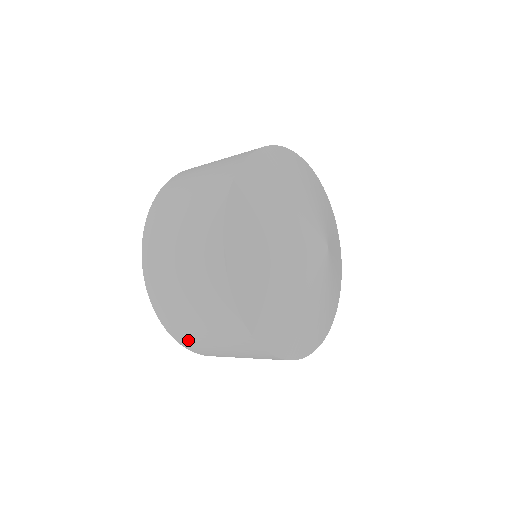
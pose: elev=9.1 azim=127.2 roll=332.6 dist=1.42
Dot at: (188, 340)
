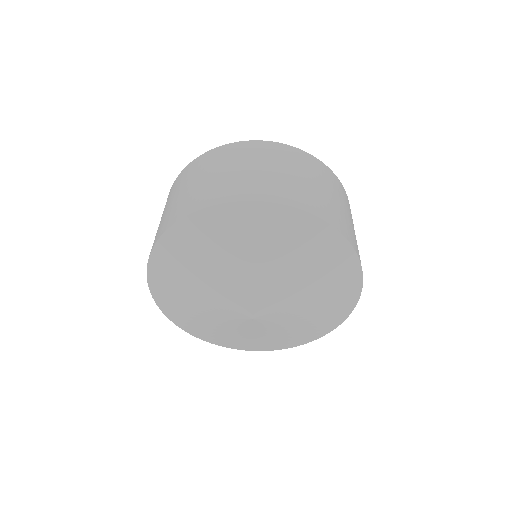
Dot at: occluded
